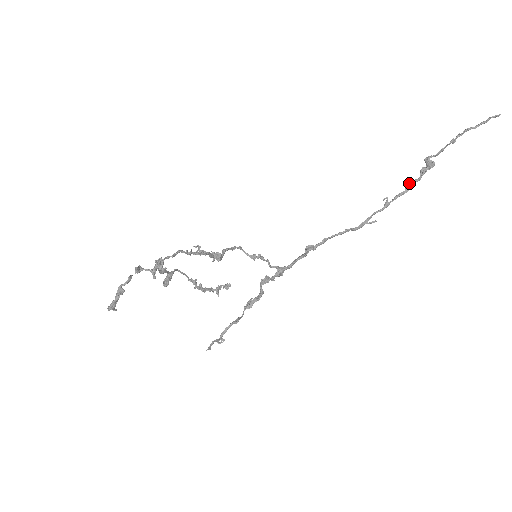
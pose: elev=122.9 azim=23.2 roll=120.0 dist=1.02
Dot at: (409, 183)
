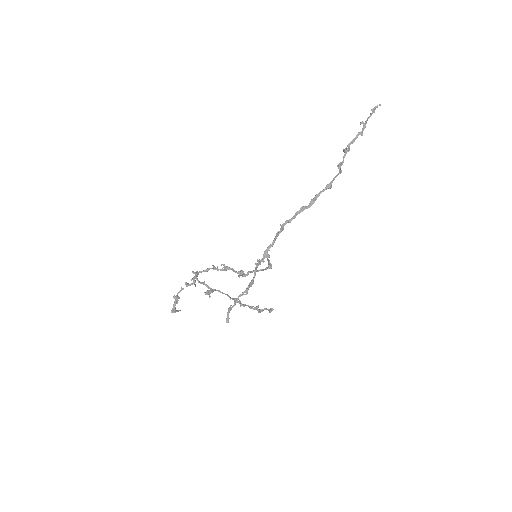
Dot at: (340, 168)
